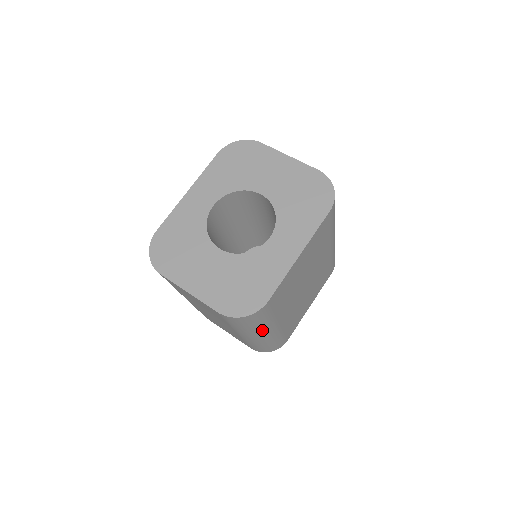
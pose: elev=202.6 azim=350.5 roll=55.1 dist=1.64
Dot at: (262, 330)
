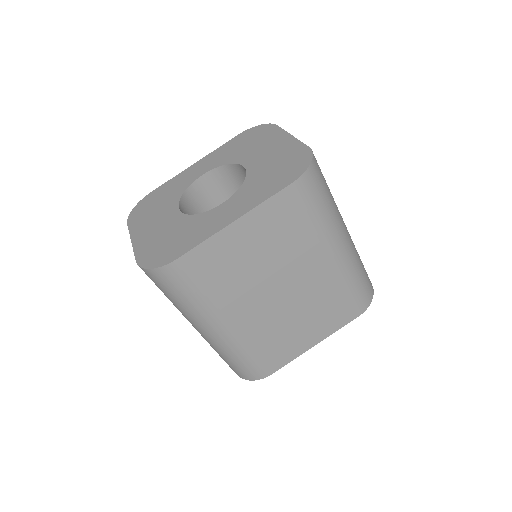
Dot at: (198, 316)
